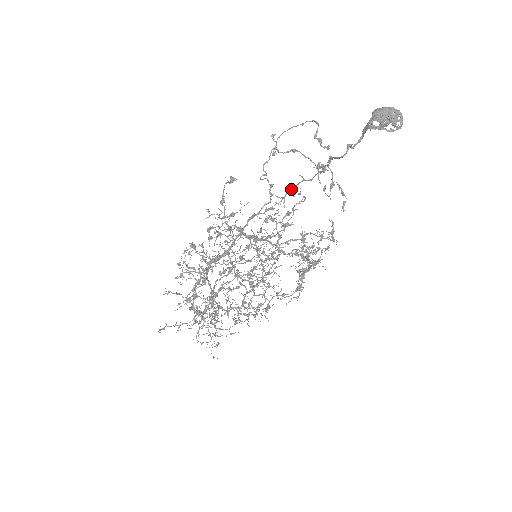
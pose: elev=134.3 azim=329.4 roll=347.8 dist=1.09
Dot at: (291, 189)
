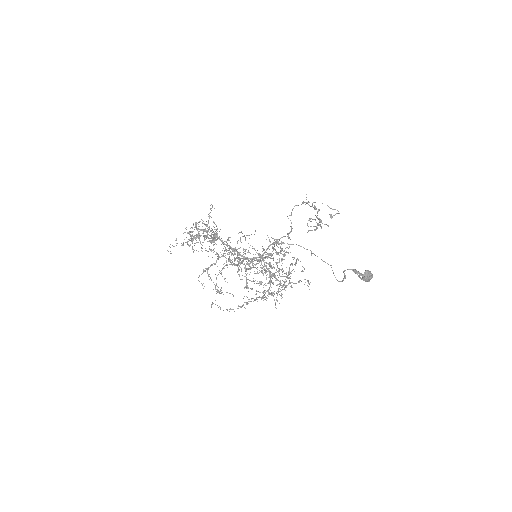
Dot at: (301, 246)
